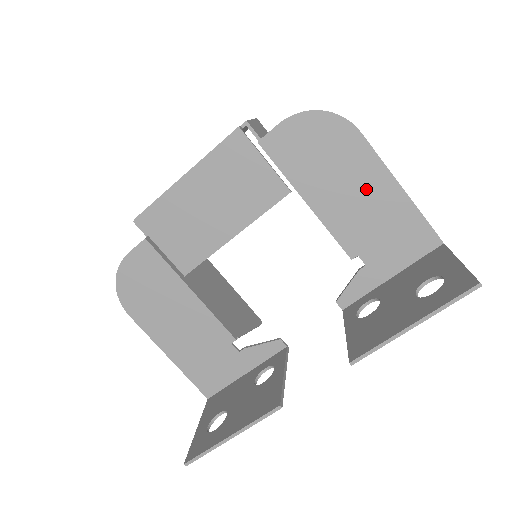
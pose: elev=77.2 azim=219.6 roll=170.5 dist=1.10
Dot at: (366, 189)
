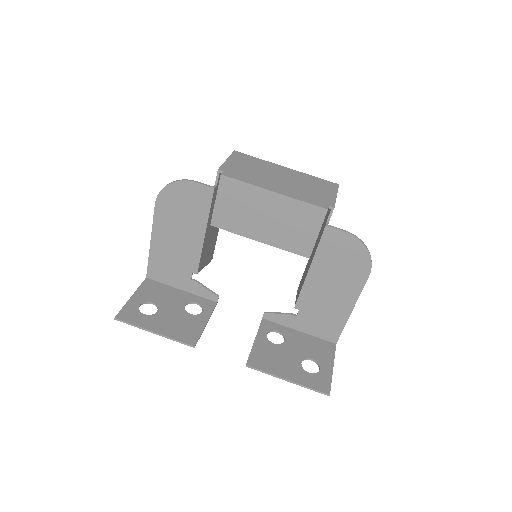
Dot at: (339, 295)
